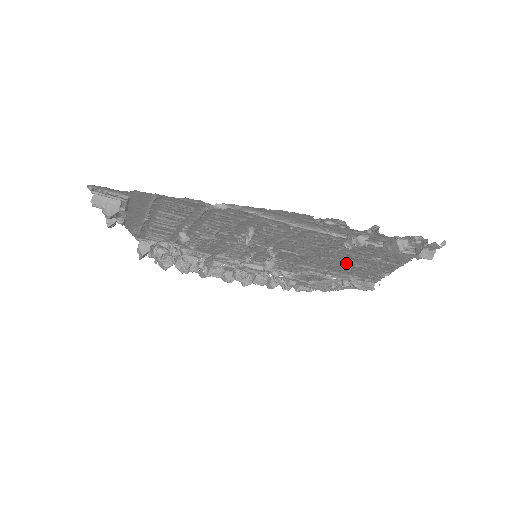
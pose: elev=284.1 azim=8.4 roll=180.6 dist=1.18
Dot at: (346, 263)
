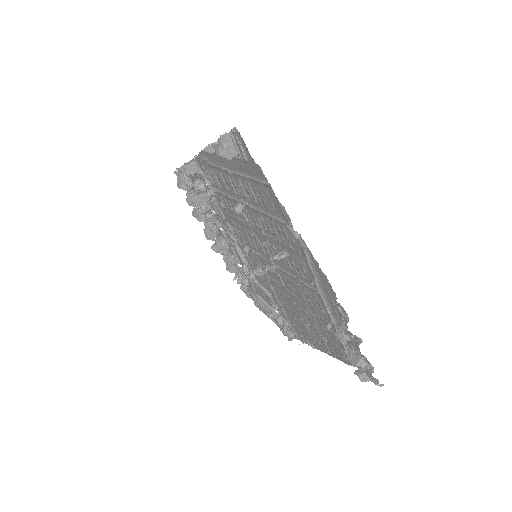
Dot at: (303, 319)
